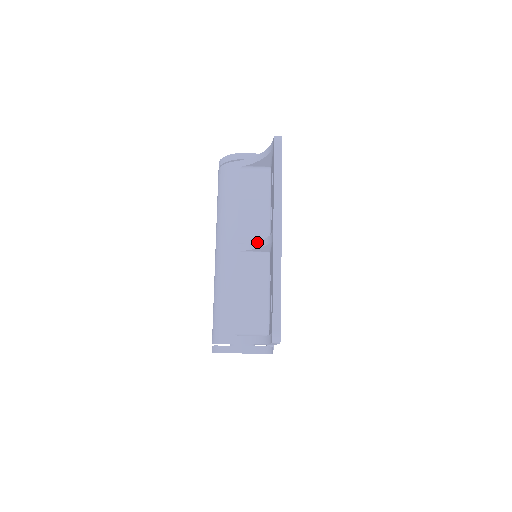
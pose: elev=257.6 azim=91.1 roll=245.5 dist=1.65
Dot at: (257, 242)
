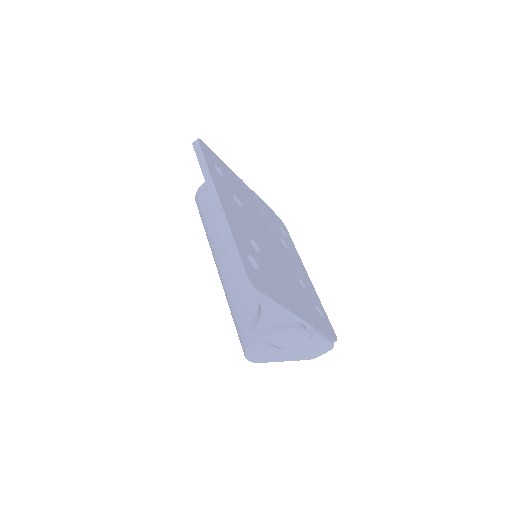
Dot at: occluded
